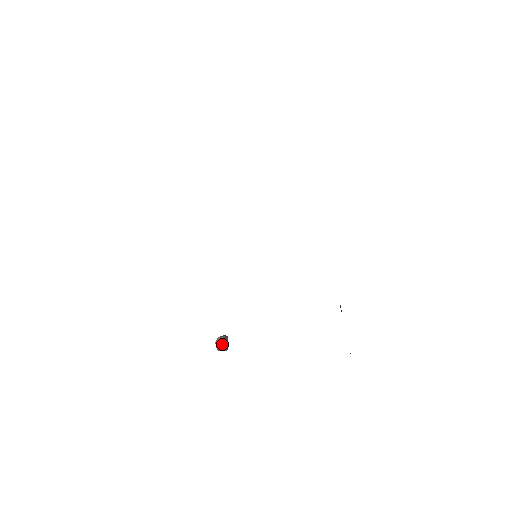
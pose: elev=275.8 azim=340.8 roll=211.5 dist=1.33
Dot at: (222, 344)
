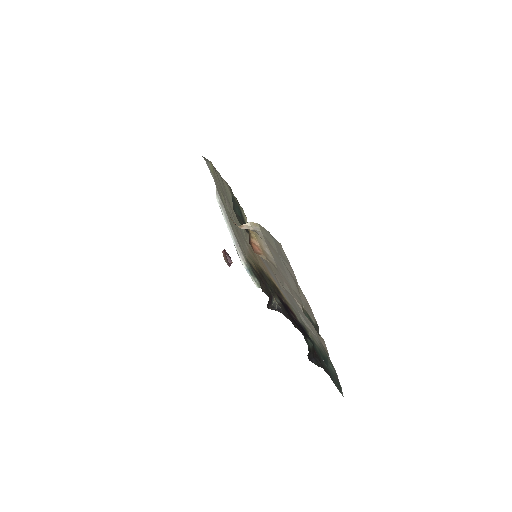
Dot at: (229, 256)
